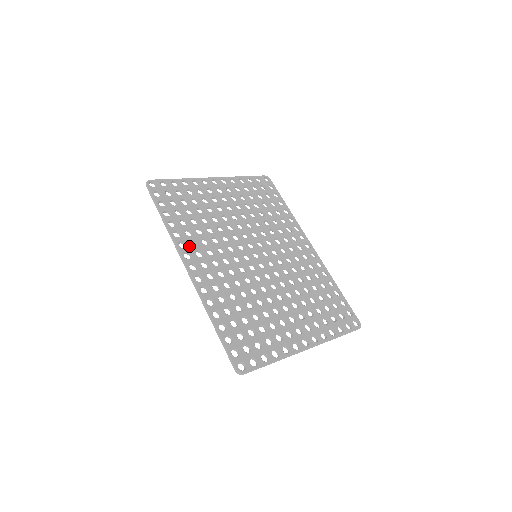
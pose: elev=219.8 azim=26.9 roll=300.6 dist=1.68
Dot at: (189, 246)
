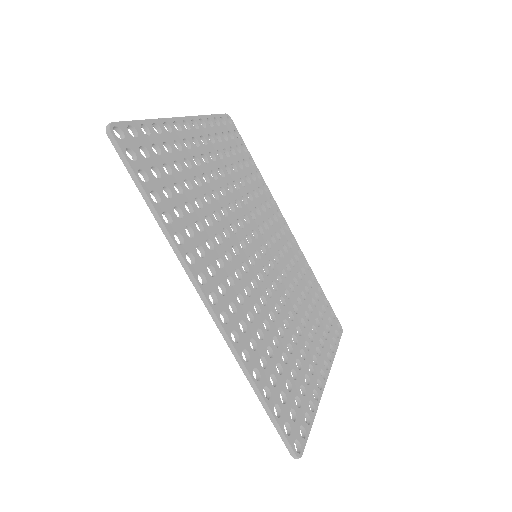
Dot at: (198, 259)
